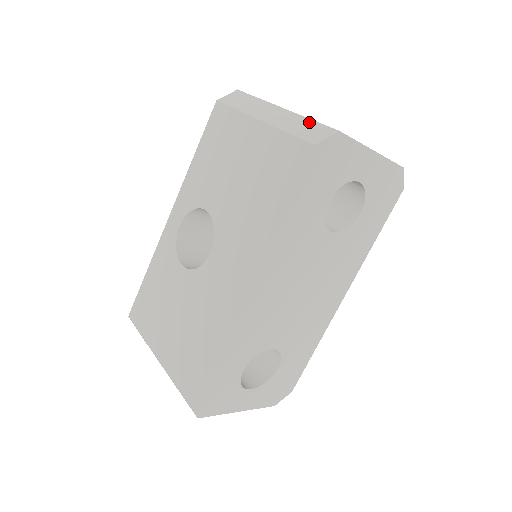
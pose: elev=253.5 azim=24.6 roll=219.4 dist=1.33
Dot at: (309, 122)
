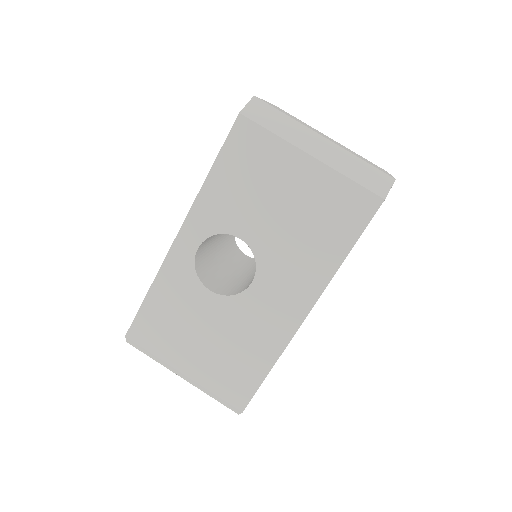
Dot at: (363, 164)
